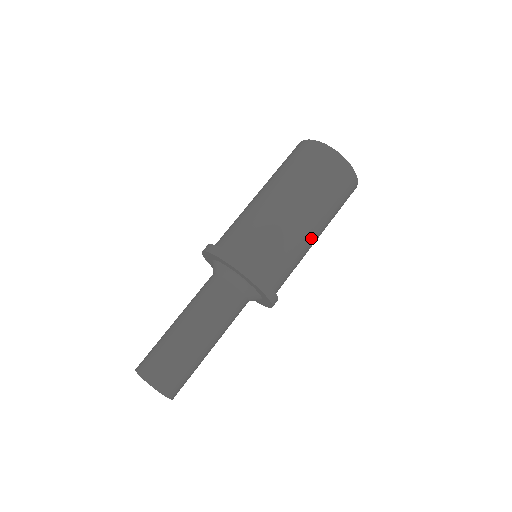
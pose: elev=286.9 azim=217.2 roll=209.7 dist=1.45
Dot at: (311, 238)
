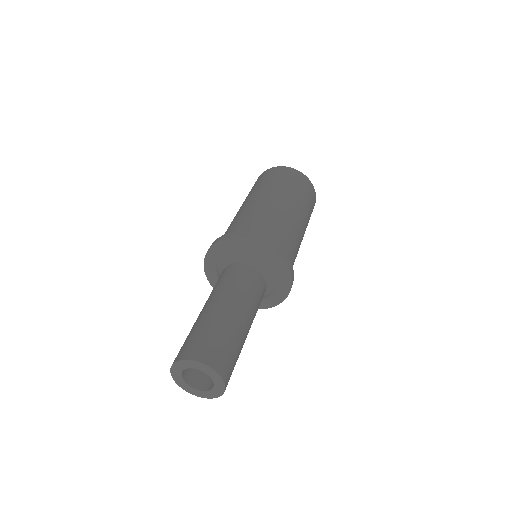
Dot at: occluded
